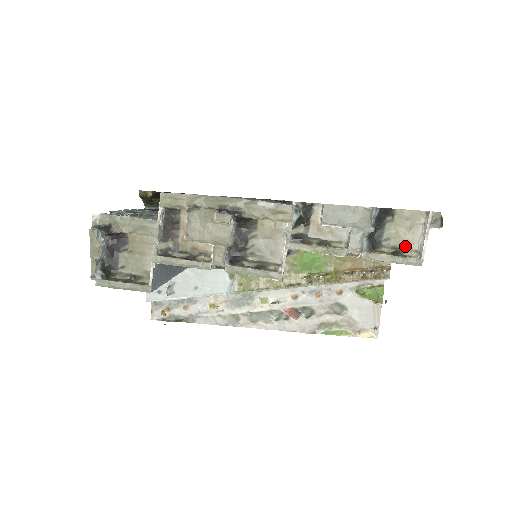
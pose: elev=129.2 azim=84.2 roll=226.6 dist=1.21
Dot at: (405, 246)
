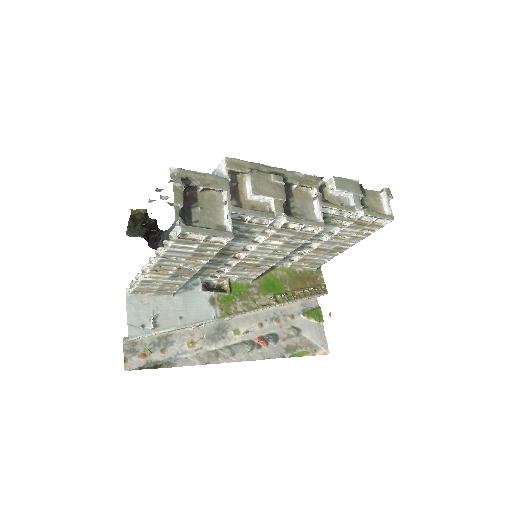
Dot at: (378, 212)
